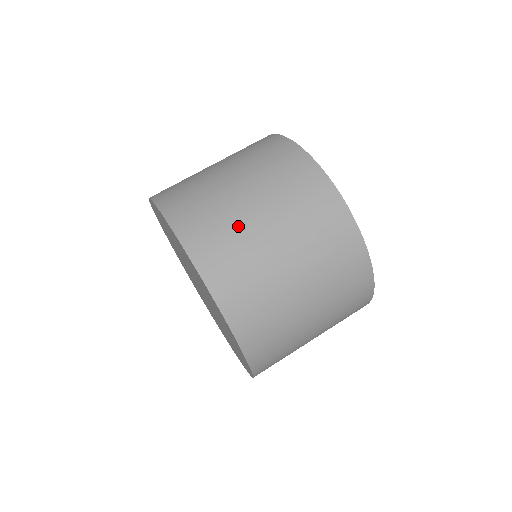
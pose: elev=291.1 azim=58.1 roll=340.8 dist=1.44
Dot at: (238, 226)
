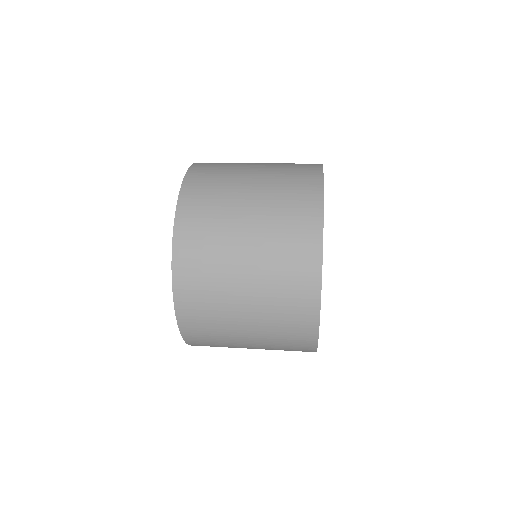
Dot at: (226, 208)
